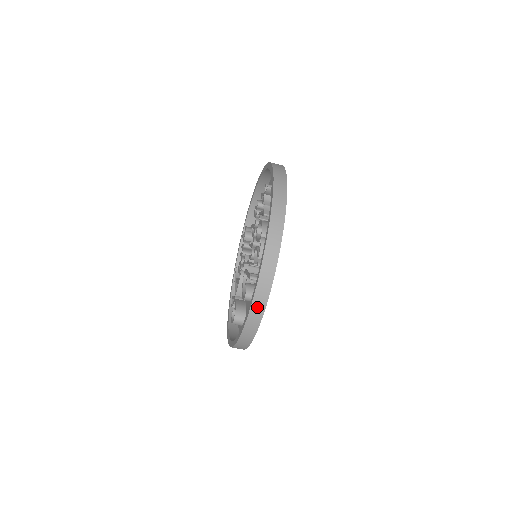
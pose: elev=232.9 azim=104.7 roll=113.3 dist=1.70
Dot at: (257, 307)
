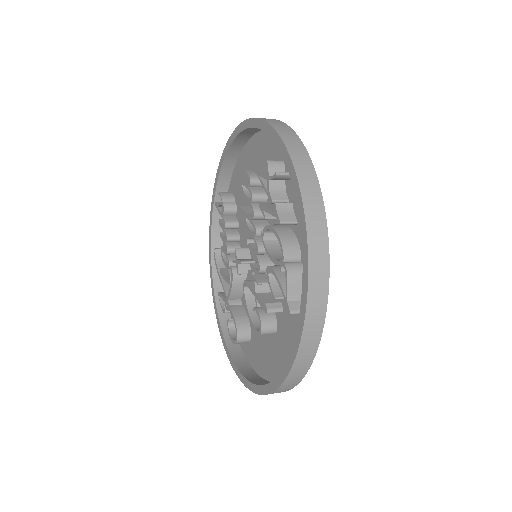
Dot at: (297, 372)
